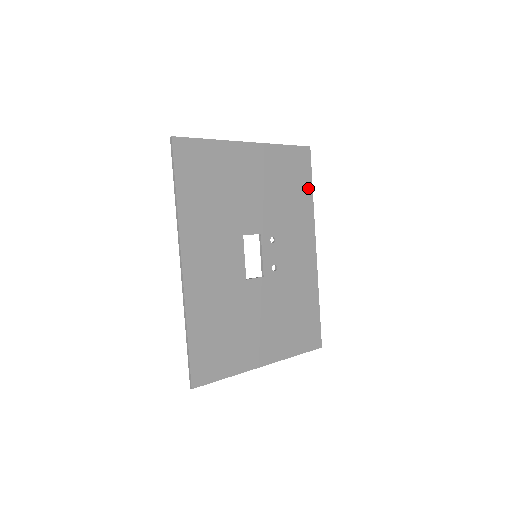
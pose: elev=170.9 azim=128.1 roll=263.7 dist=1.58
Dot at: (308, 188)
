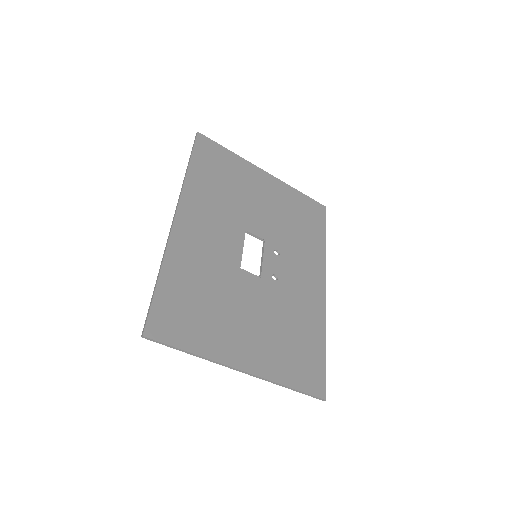
Dot at: (321, 234)
